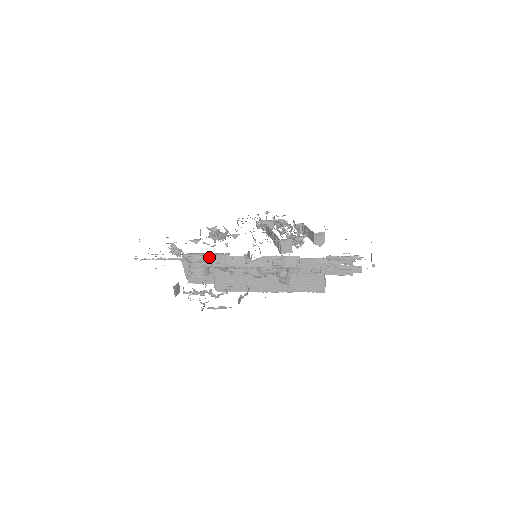
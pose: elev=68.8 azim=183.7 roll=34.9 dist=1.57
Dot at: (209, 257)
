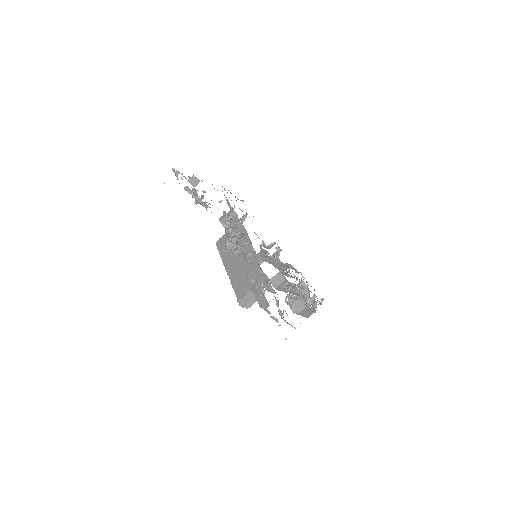
Dot at: (237, 217)
